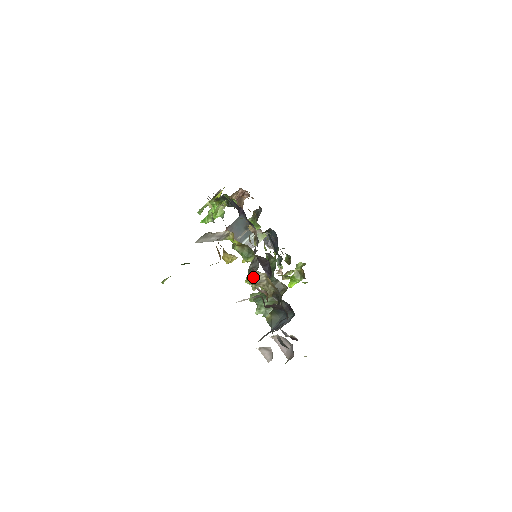
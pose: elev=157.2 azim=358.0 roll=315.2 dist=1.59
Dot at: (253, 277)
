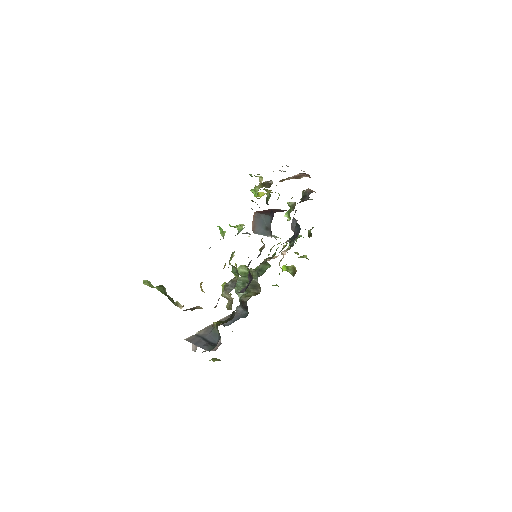
Dot at: (224, 293)
